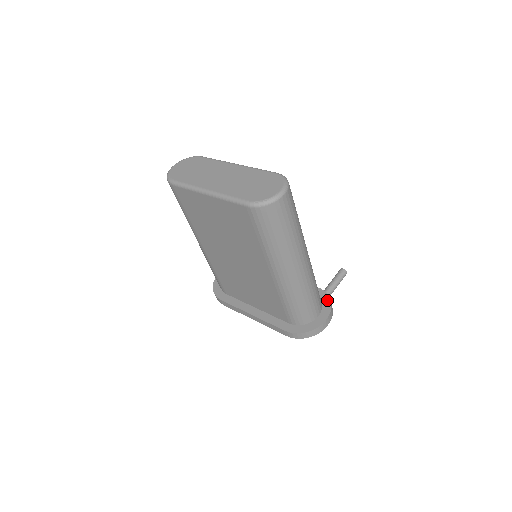
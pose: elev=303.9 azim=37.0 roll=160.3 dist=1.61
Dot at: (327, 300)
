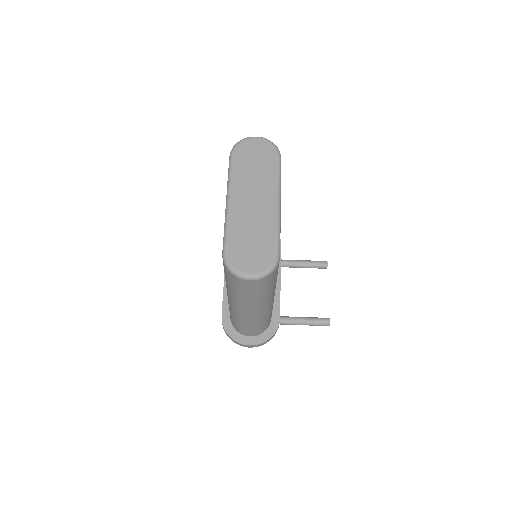
Dot at: (270, 334)
